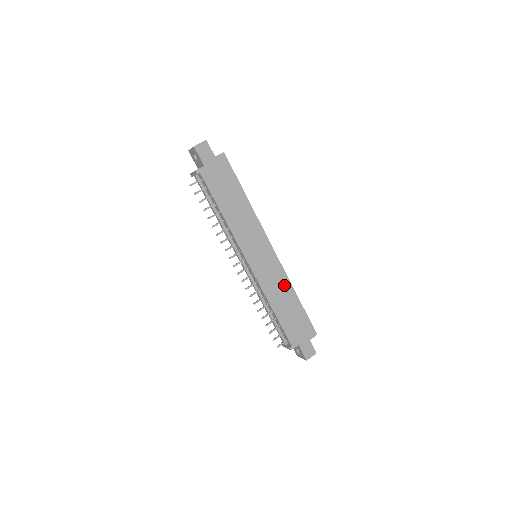
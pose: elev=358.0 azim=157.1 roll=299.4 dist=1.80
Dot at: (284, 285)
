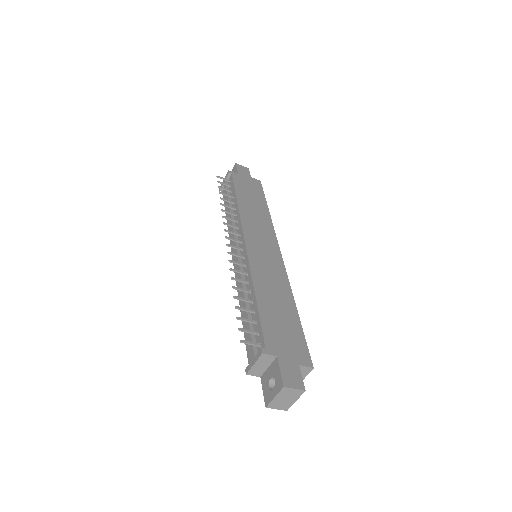
Dot at: (282, 286)
